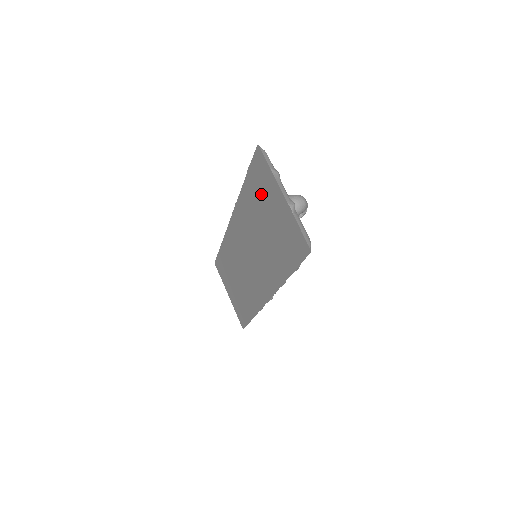
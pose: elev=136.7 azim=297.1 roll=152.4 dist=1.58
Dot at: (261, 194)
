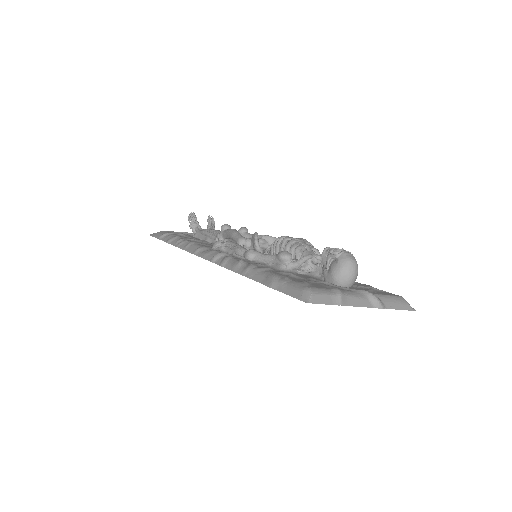
Dot at: occluded
